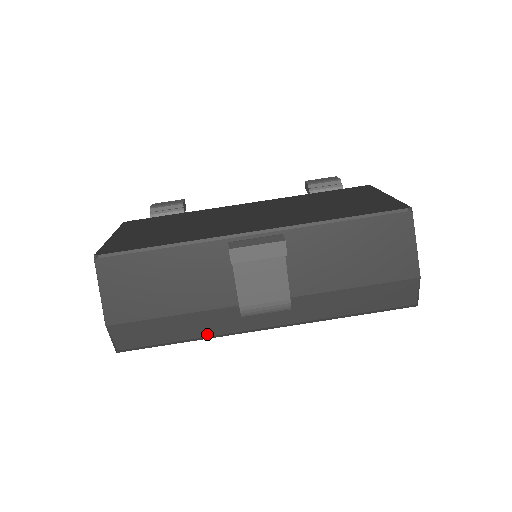
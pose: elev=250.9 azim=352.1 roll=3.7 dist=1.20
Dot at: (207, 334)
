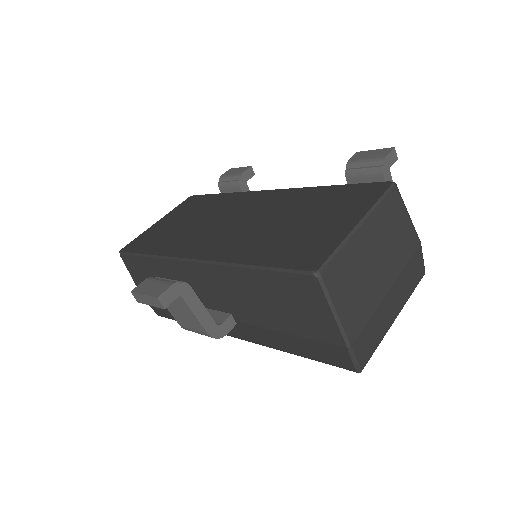
Dot at: occluded
